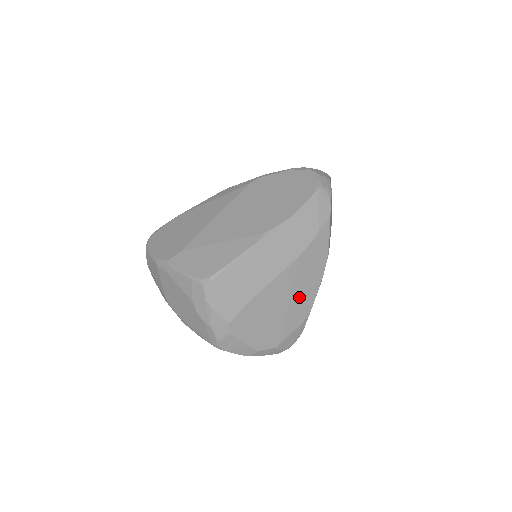
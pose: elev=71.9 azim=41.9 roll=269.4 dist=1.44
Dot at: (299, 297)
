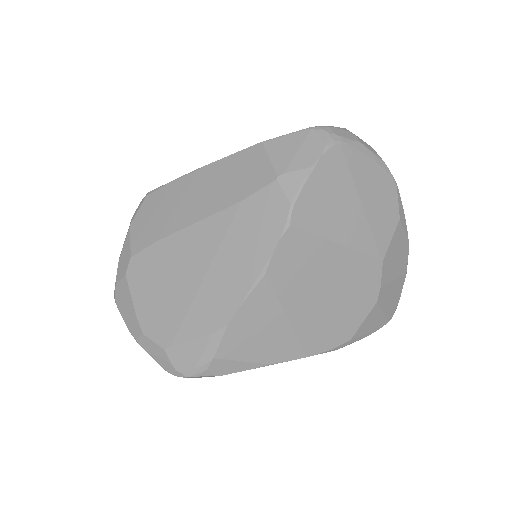
Dot at: (222, 277)
